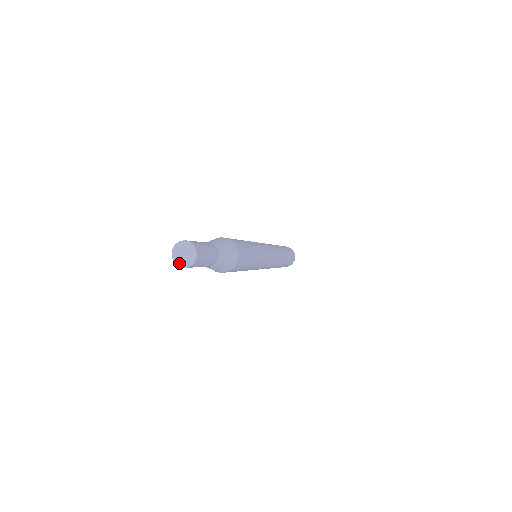
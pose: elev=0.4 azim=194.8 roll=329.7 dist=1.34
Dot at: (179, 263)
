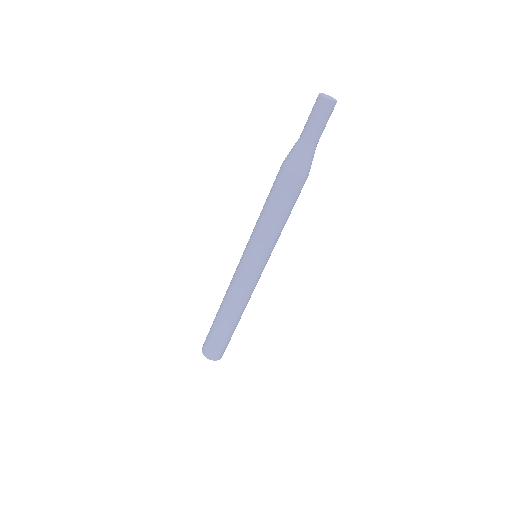
Dot at: (329, 99)
